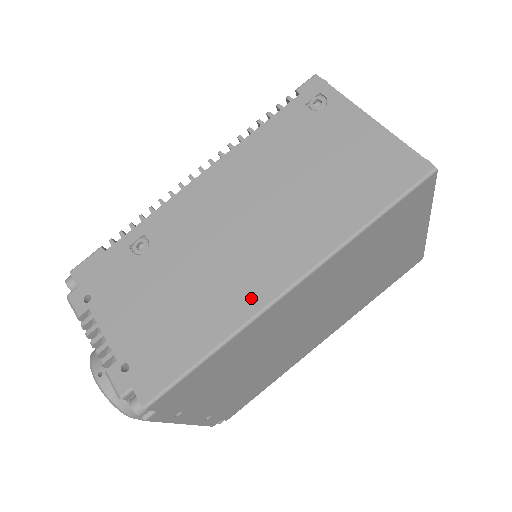
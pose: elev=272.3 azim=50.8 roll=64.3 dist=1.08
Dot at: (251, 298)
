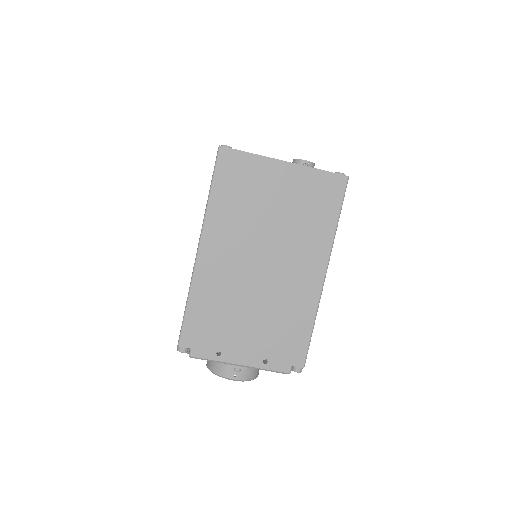
Dot at: occluded
